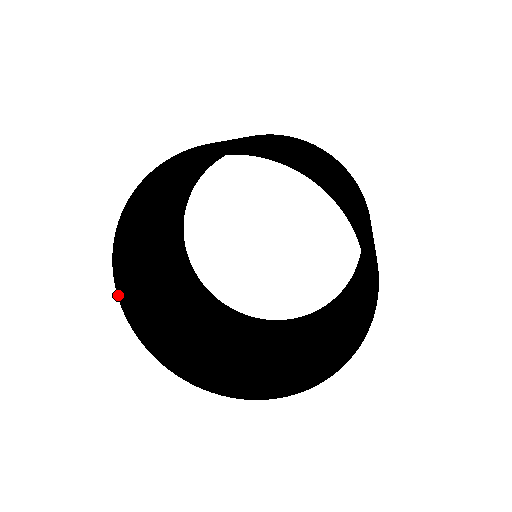
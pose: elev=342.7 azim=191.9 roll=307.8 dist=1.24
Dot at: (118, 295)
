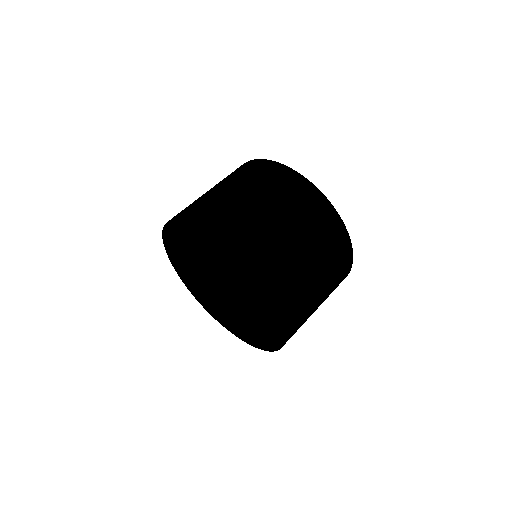
Dot at: (178, 274)
